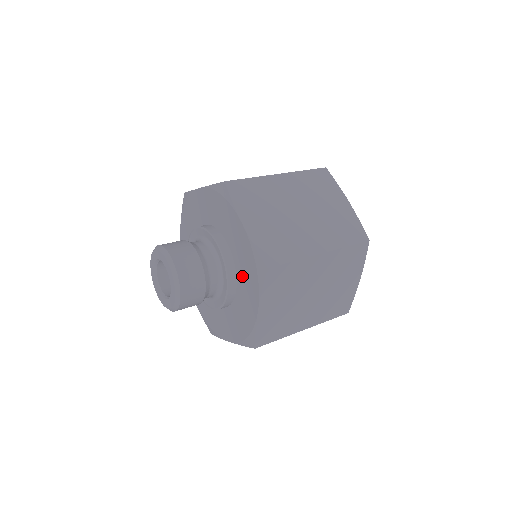
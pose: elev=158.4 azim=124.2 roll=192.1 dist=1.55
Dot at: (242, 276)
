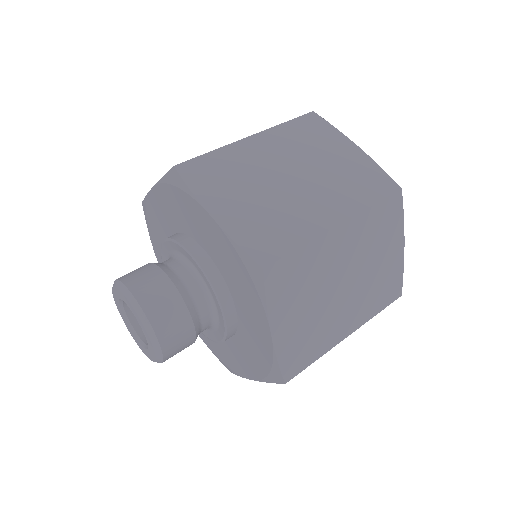
Dot at: (244, 346)
